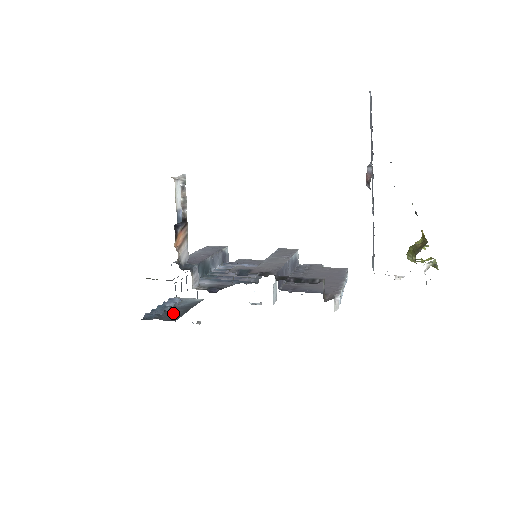
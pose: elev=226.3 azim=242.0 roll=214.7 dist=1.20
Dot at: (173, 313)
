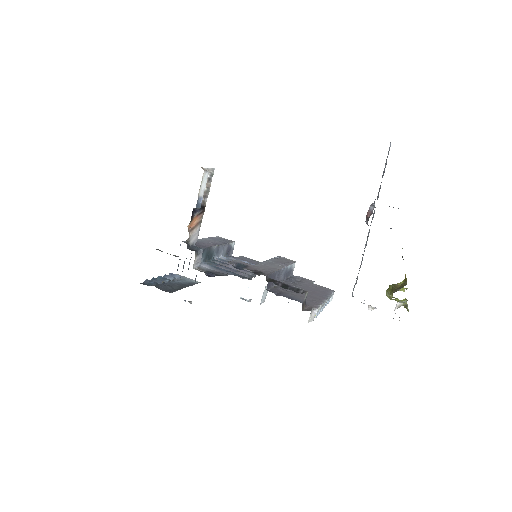
Dot at: (170, 286)
